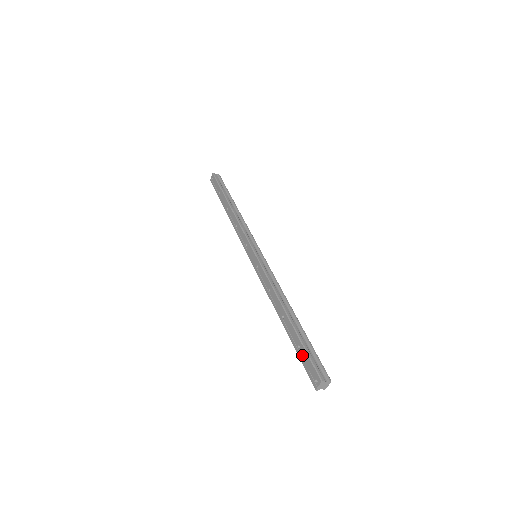
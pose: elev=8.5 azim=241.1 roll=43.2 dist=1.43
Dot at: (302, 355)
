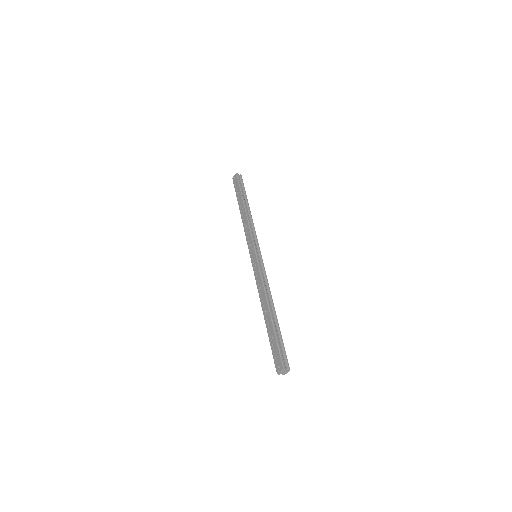
Dot at: (273, 345)
